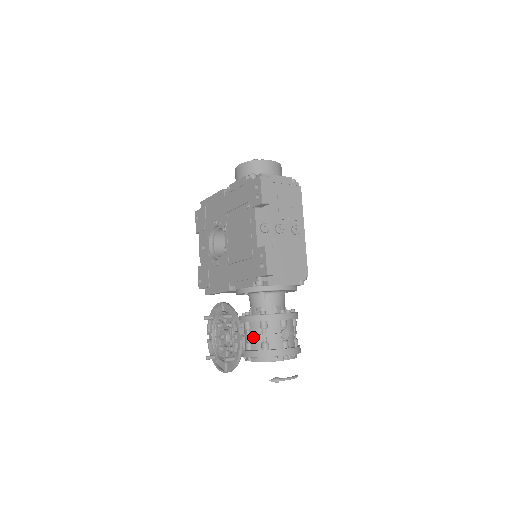
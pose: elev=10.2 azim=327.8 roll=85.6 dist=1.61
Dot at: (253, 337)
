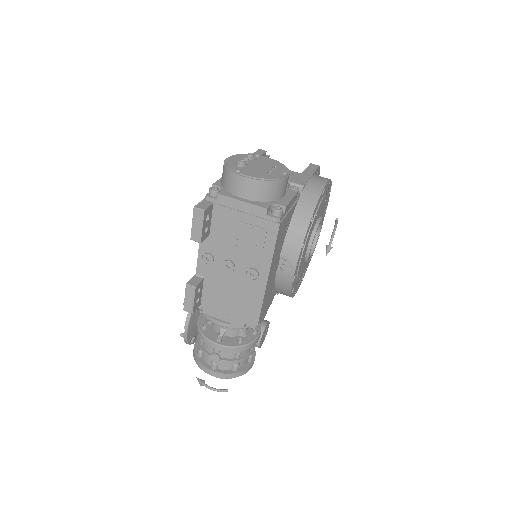
Dot at: occluded
